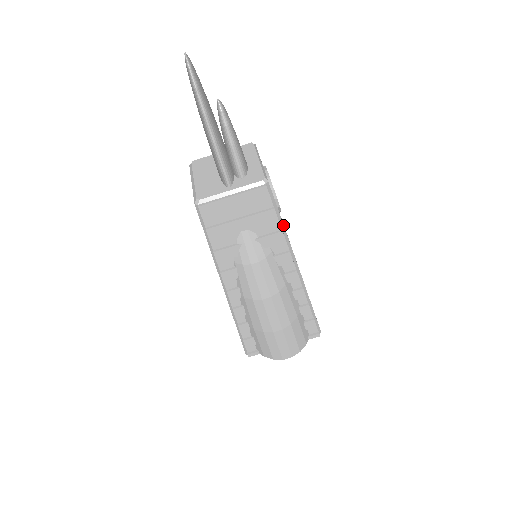
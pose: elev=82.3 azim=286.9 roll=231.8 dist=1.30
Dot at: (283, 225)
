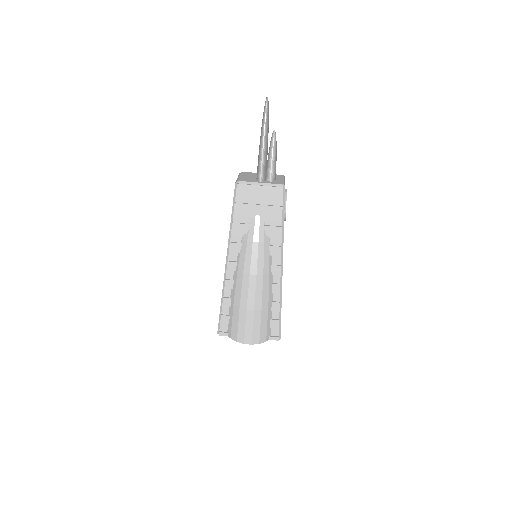
Dot at: occluded
